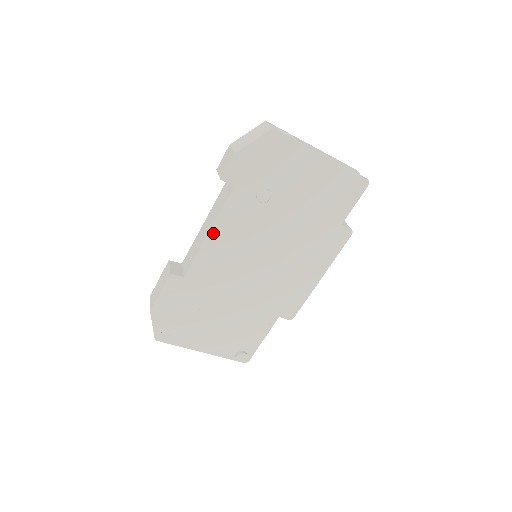
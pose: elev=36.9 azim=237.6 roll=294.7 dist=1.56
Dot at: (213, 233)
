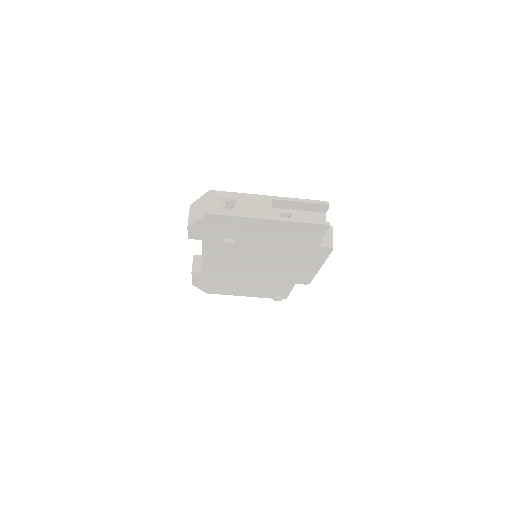
Dot at: (206, 258)
